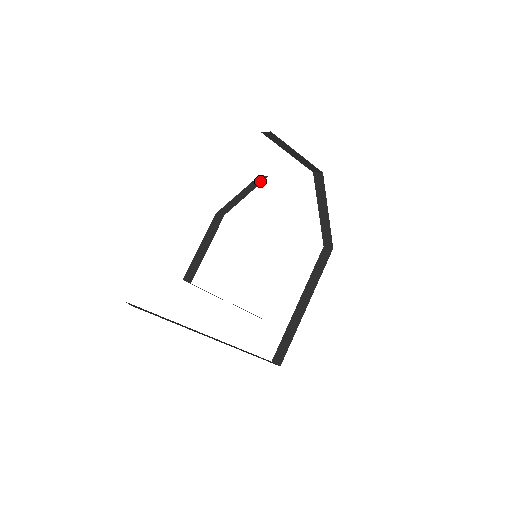
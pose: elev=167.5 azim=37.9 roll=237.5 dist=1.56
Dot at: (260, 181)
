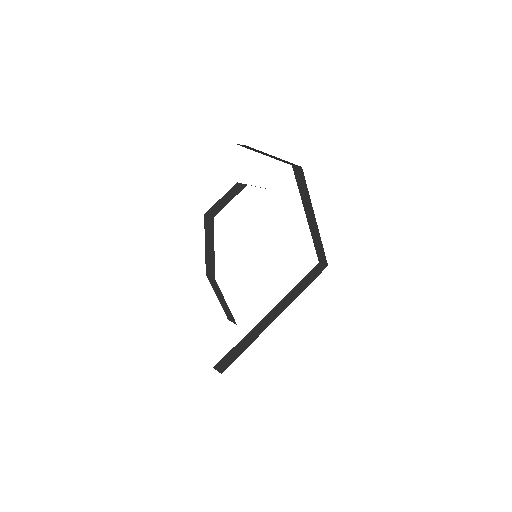
Dot at: (211, 227)
